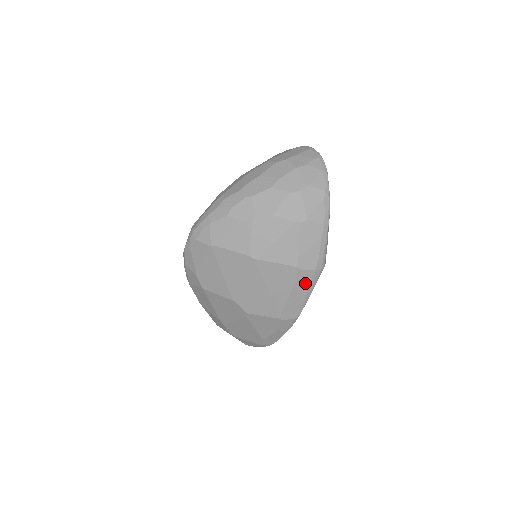
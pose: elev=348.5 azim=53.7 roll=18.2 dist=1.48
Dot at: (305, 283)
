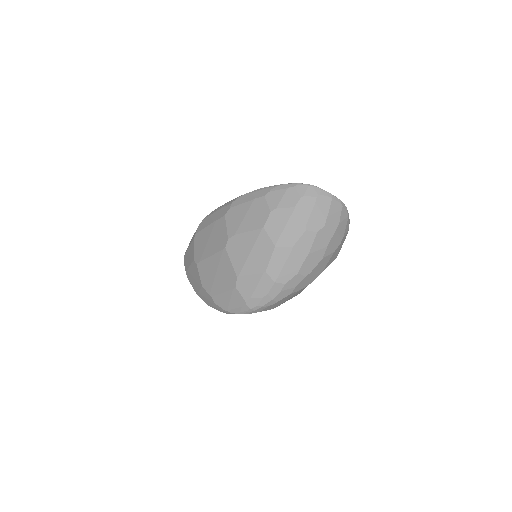
Dot at: occluded
